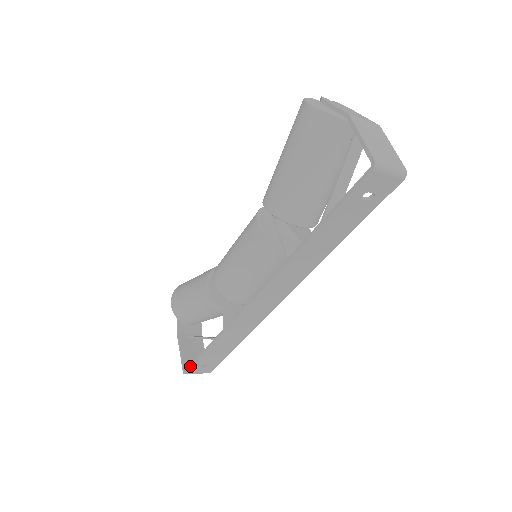
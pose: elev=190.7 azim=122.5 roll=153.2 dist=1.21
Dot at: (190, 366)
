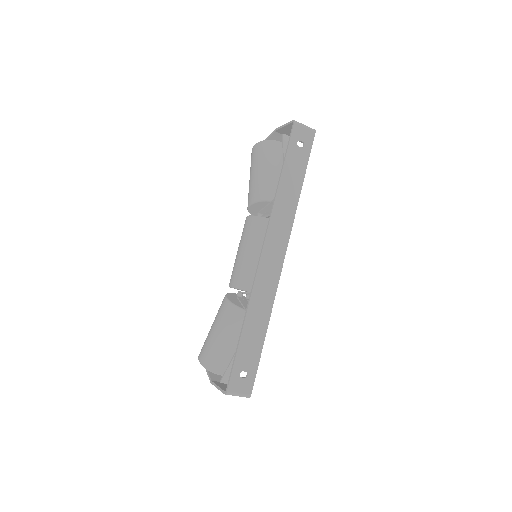
Dot at: (229, 376)
